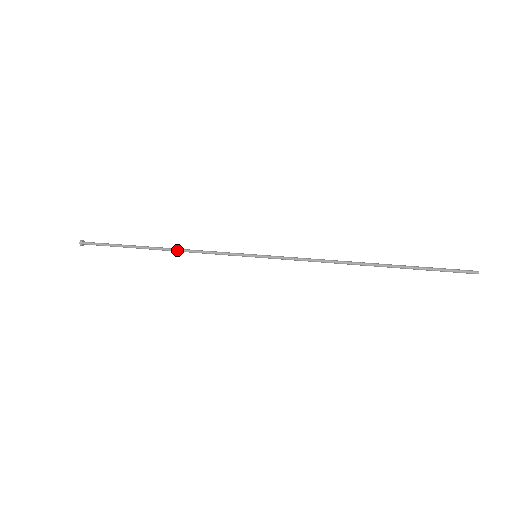
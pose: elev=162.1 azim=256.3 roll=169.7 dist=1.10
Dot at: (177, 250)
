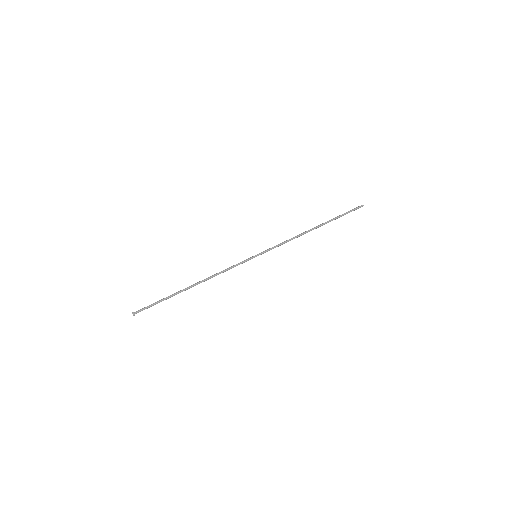
Dot at: (206, 279)
